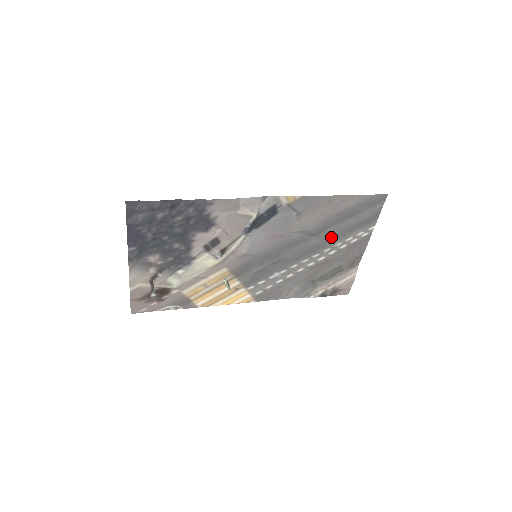
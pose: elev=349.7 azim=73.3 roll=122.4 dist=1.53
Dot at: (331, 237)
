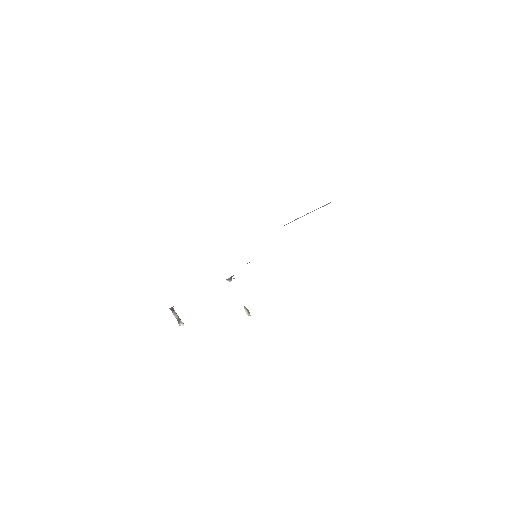
Dot at: occluded
